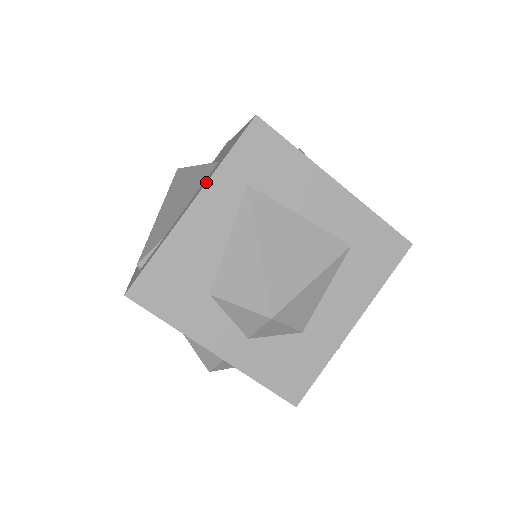
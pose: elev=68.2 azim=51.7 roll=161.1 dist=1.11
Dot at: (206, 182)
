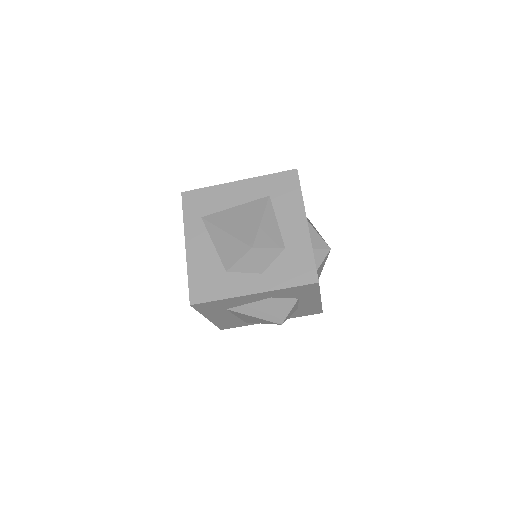
Dot at: (184, 233)
